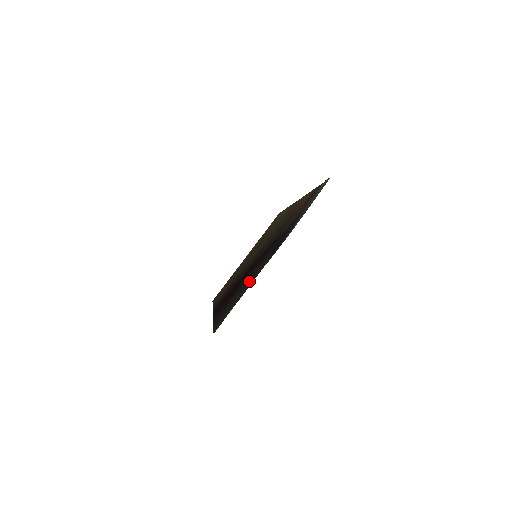
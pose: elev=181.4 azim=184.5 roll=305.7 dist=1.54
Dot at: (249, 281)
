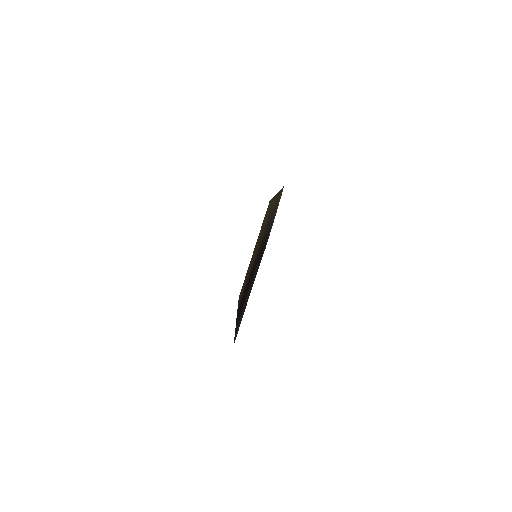
Dot at: (249, 291)
